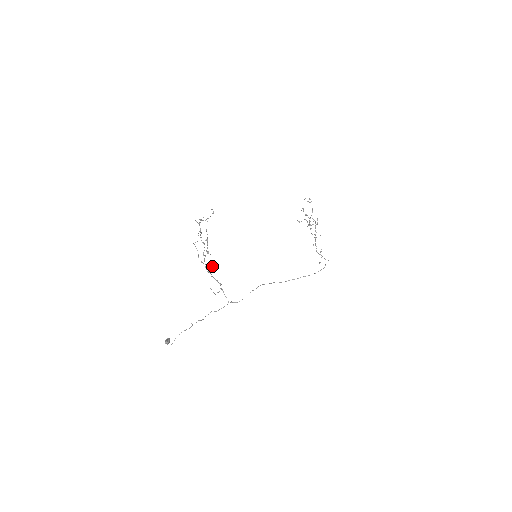
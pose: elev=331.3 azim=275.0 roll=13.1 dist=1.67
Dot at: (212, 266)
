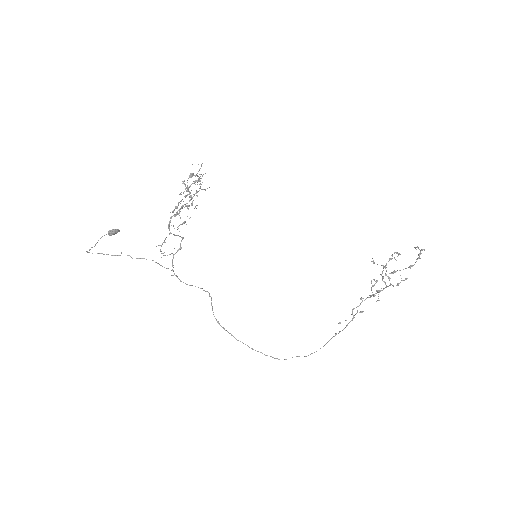
Dot at: occluded
